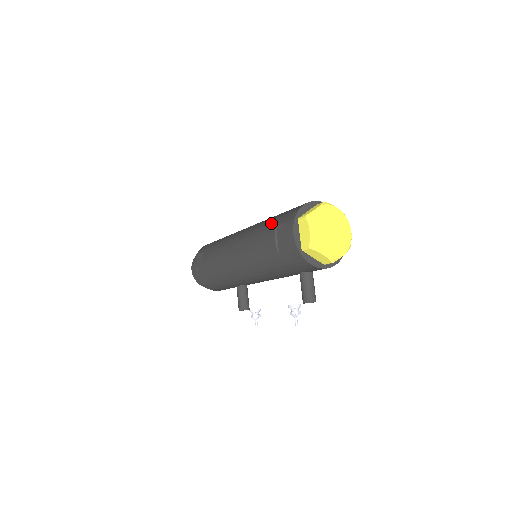
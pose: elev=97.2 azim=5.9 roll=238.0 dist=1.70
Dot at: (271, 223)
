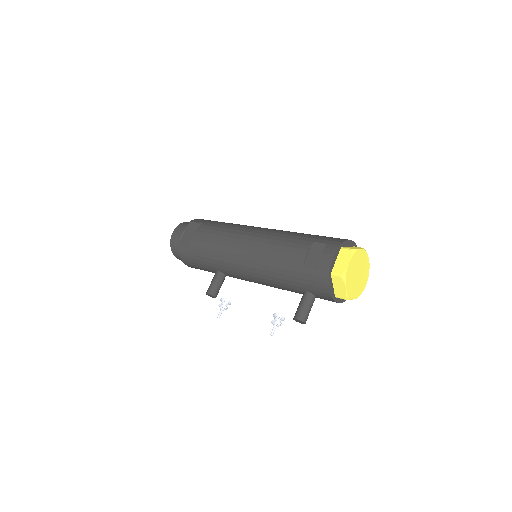
Dot at: (307, 237)
